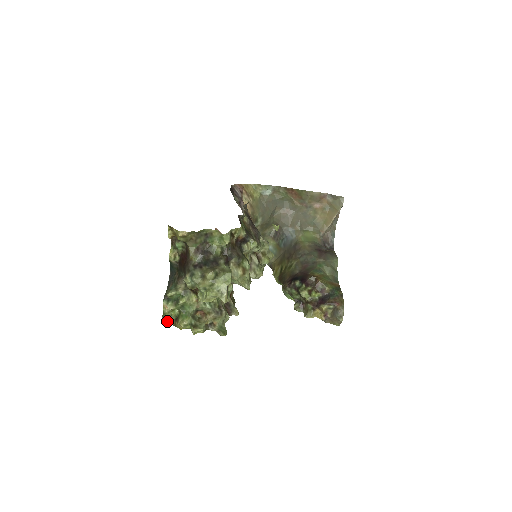
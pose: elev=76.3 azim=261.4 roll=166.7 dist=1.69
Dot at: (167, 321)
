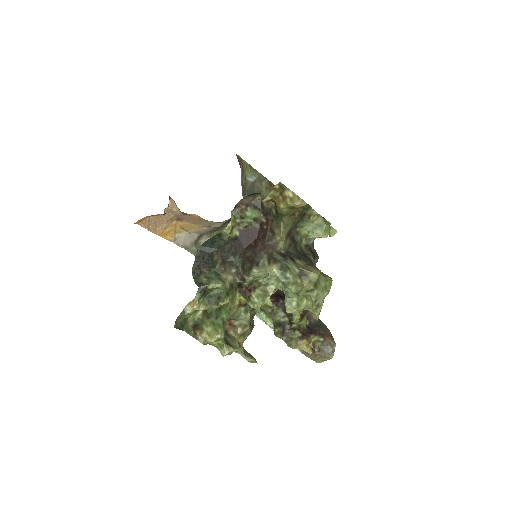
Dot at: (181, 327)
